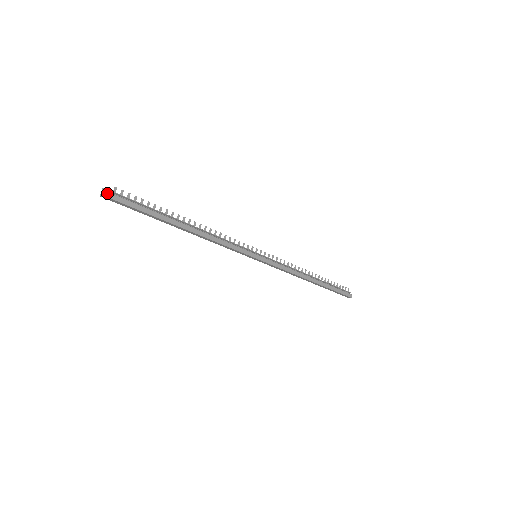
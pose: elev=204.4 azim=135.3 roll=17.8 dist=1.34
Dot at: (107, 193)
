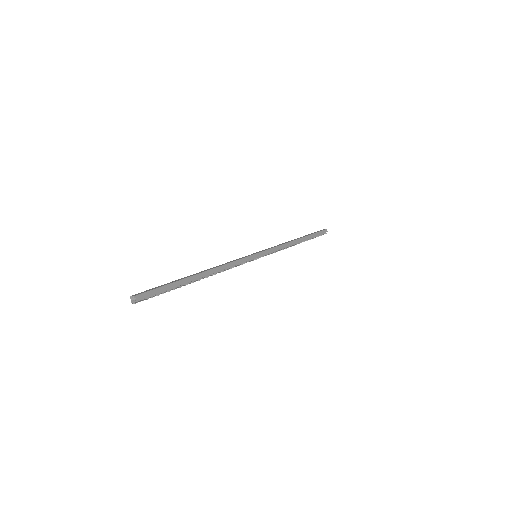
Dot at: occluded
